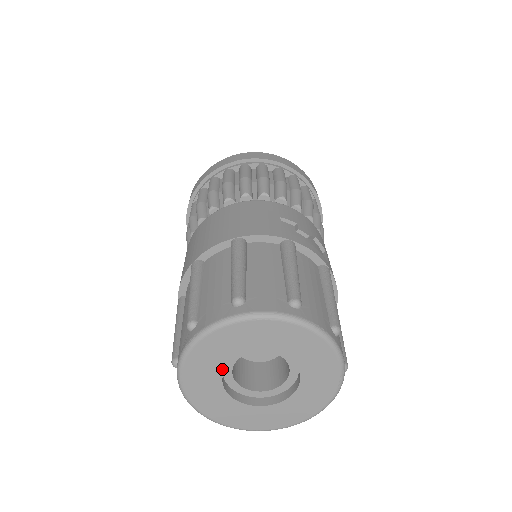
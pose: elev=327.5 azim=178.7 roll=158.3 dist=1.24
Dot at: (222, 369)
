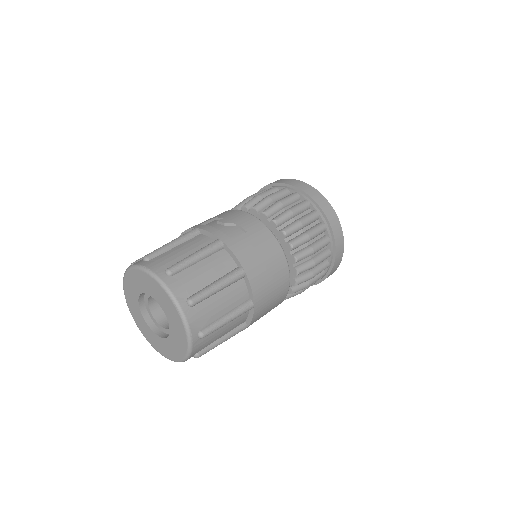
Dot at: (140, 311)
